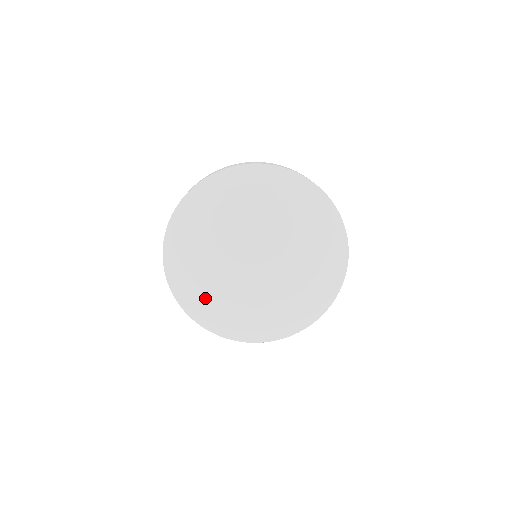
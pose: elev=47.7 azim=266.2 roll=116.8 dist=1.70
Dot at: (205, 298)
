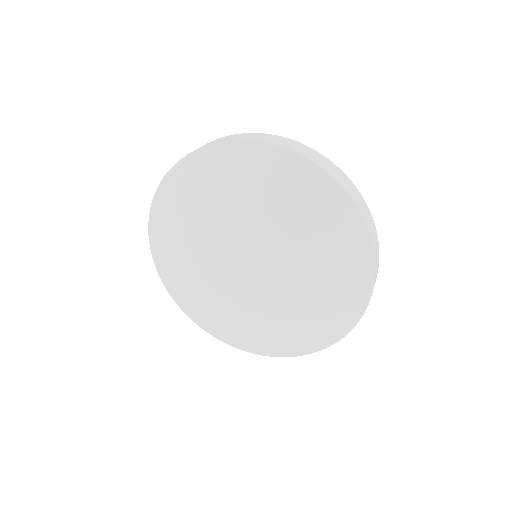
Dot at: (175, 234)
